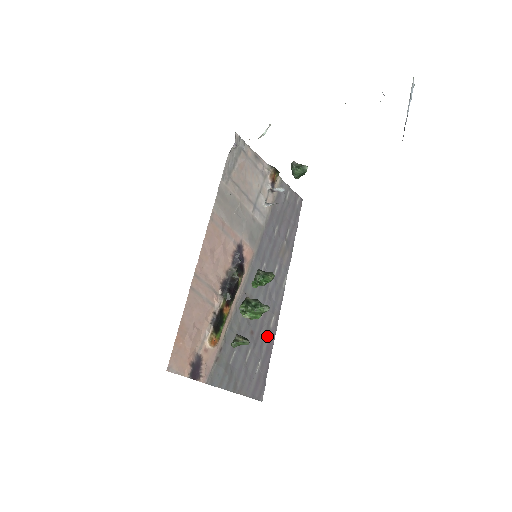
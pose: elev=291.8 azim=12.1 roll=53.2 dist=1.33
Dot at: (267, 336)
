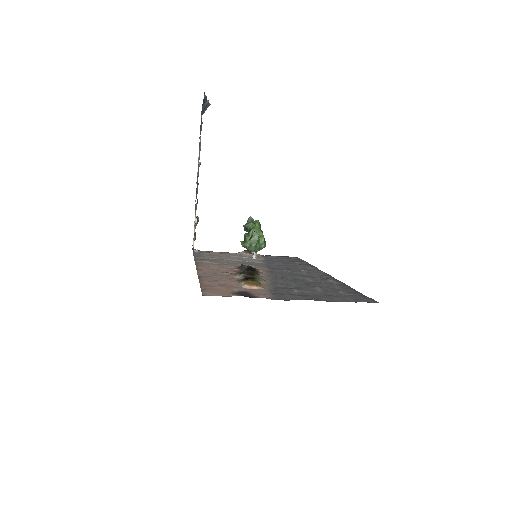
Dot at: (334, 285)
